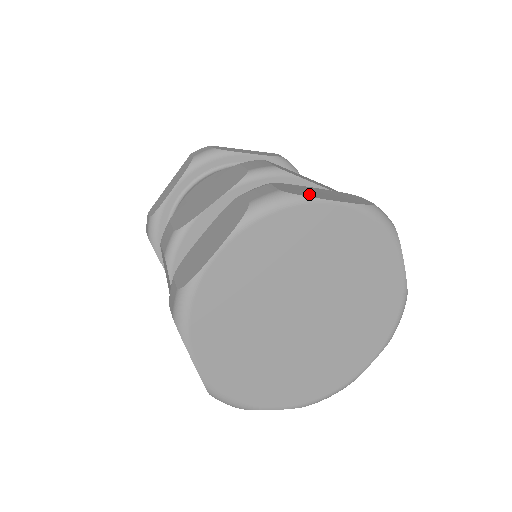
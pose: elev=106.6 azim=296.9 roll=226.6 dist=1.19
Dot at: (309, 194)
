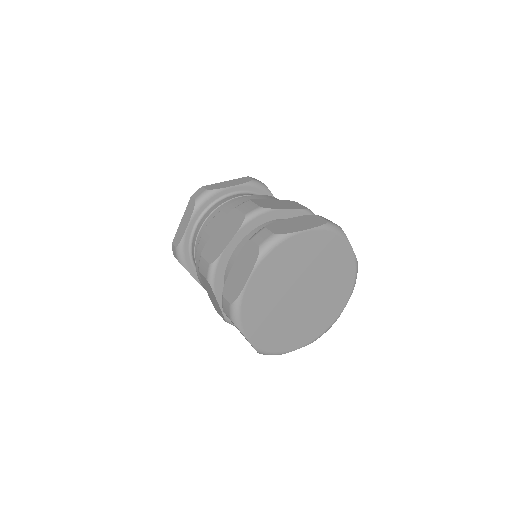
Dot at: (290, 229)
